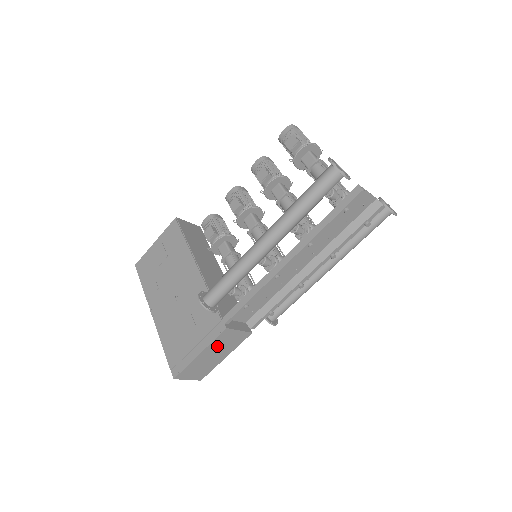
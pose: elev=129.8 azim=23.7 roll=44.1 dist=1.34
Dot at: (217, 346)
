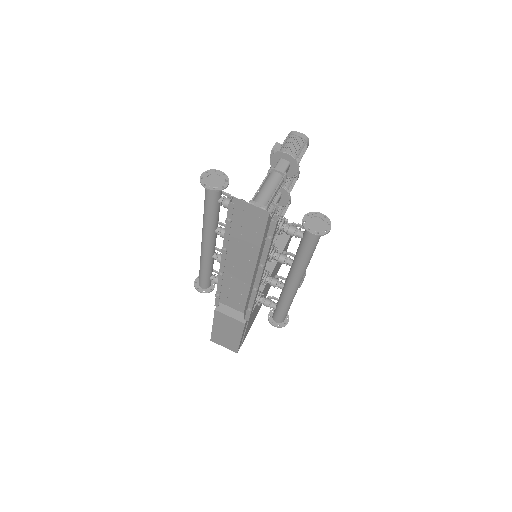
Dot at: (222, 324)
